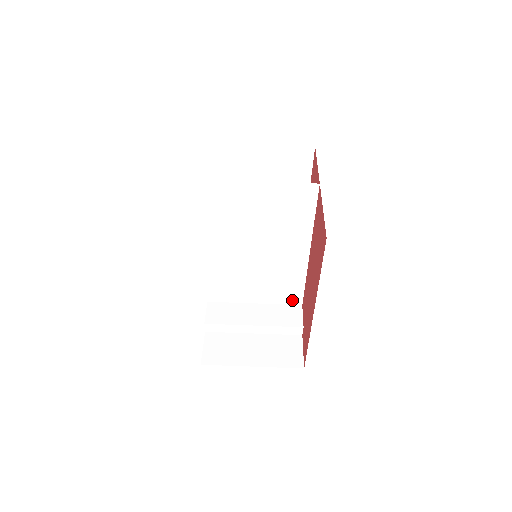
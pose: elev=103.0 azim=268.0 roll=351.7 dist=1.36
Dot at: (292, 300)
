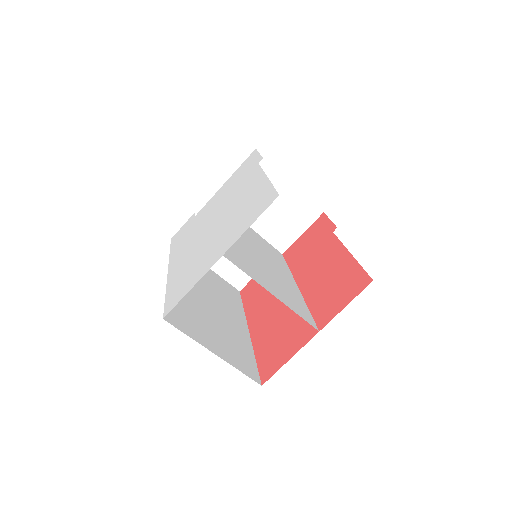
Dot at: (276, 251)
